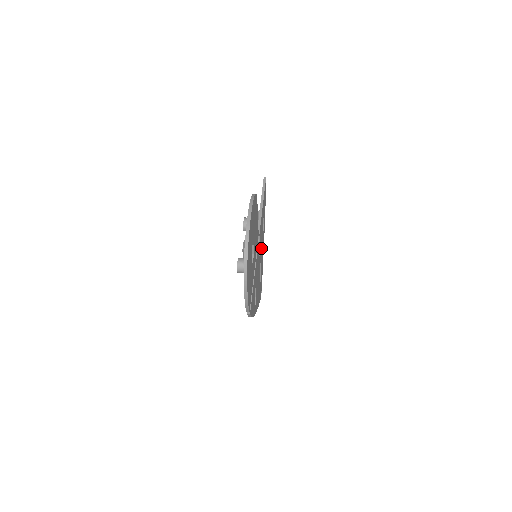
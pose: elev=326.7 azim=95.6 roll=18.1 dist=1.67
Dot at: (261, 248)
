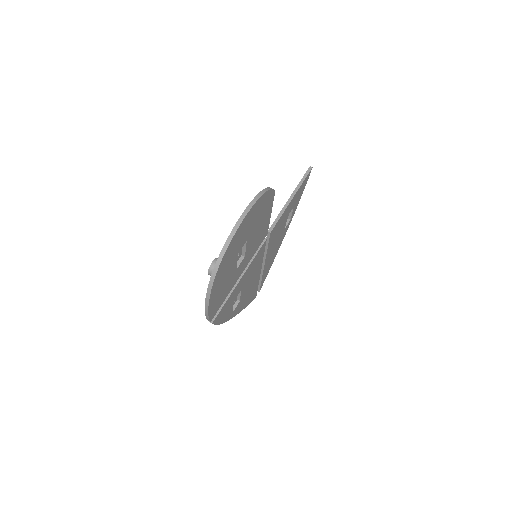
Dot at: (273, 246)
